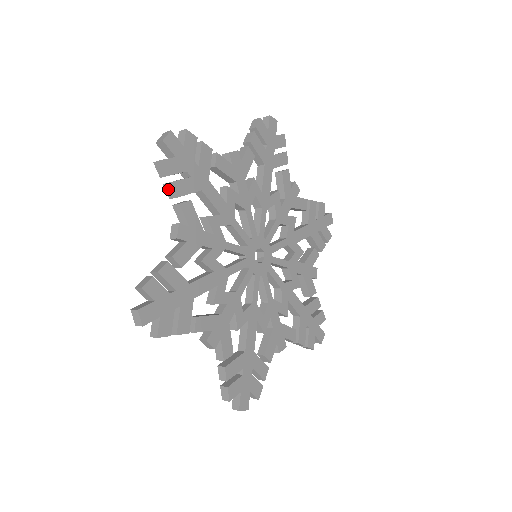
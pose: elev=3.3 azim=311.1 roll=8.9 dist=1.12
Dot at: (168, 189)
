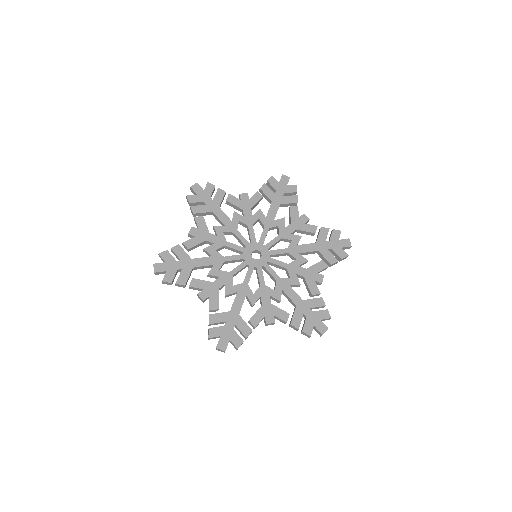
Dot at: (179, 286)
